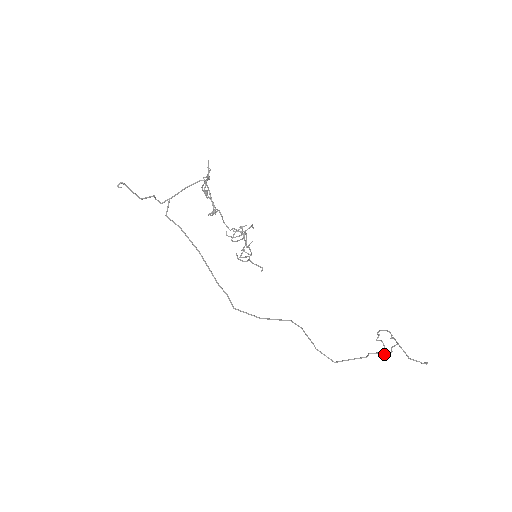
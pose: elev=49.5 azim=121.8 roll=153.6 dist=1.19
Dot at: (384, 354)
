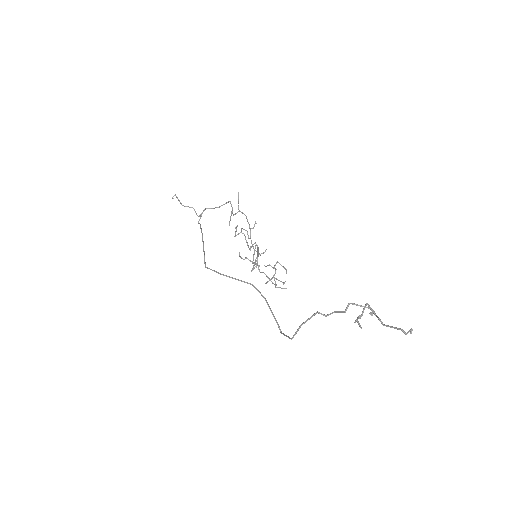
Dot at: (341, 311)
